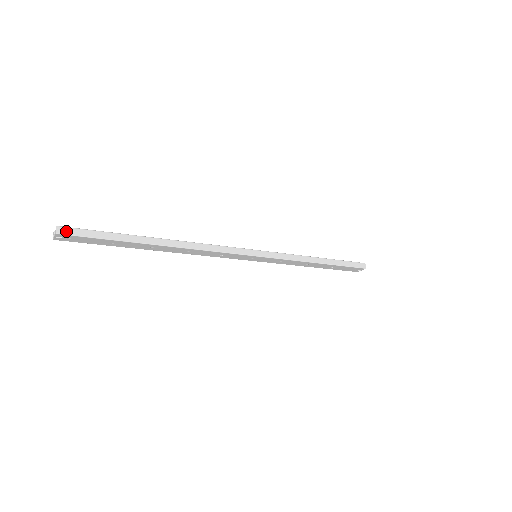
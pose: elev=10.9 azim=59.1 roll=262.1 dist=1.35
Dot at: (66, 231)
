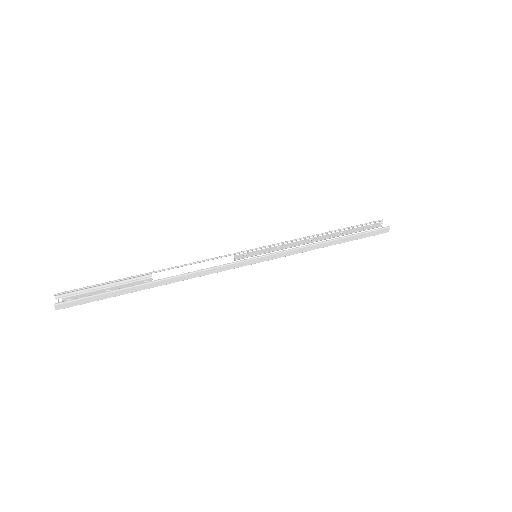
Dot at: (64, 306)
